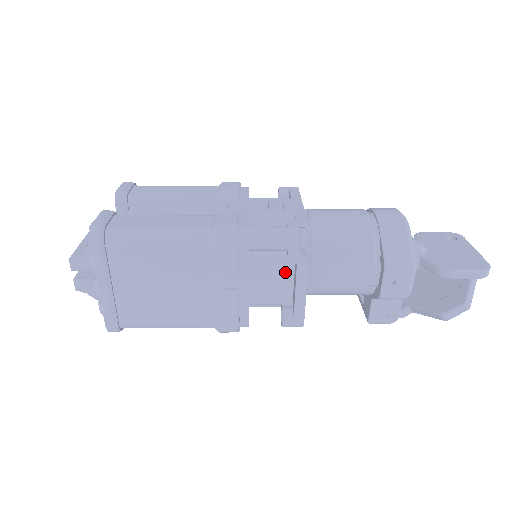
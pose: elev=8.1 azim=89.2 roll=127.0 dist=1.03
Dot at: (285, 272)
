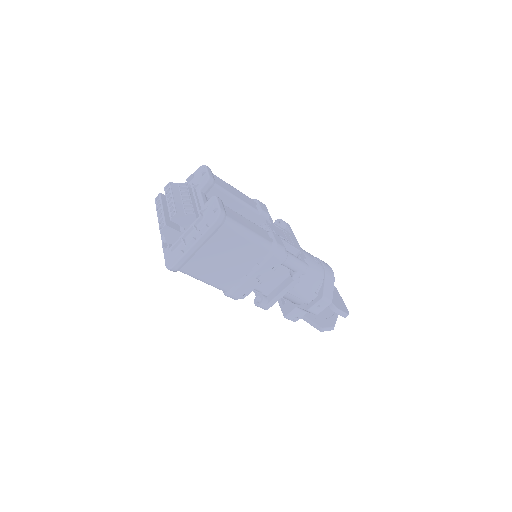
Dot at: (279, 279)
